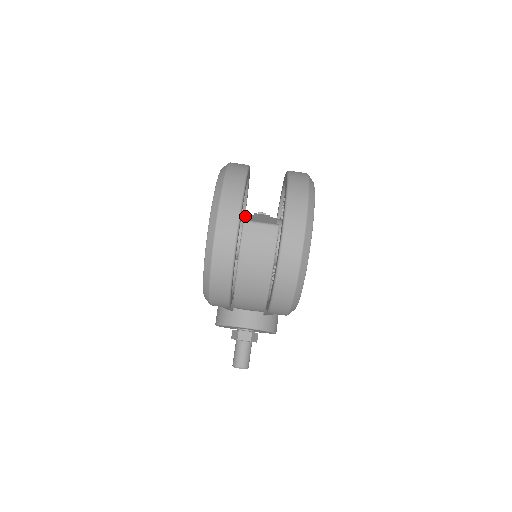
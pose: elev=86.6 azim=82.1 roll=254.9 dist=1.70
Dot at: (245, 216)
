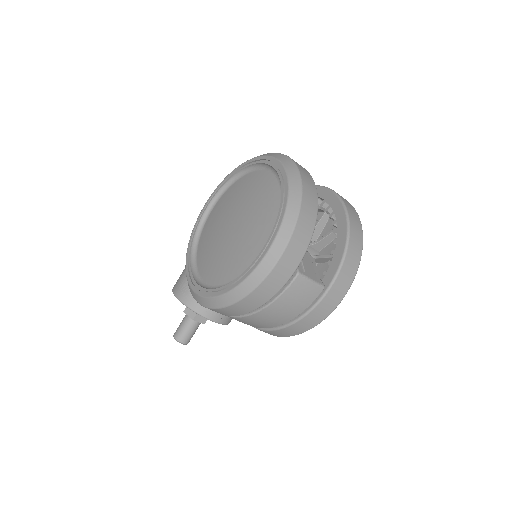
Dot at: occluded
